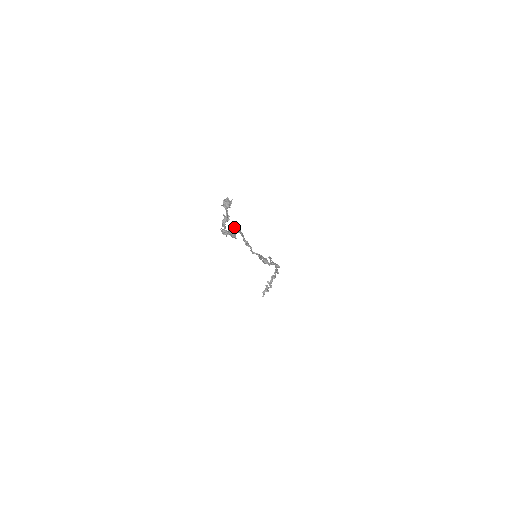
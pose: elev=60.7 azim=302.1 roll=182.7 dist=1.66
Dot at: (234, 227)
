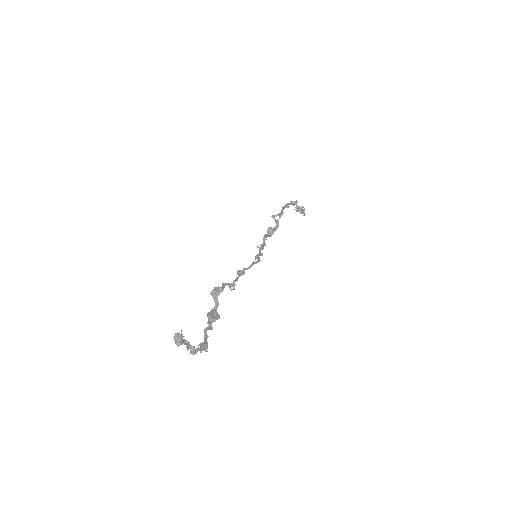
Dot at: occluded
